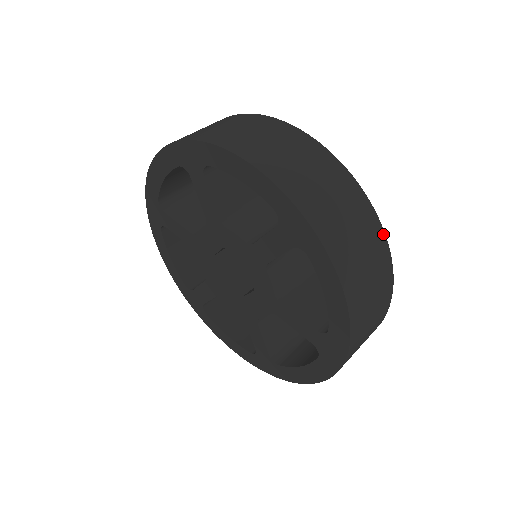
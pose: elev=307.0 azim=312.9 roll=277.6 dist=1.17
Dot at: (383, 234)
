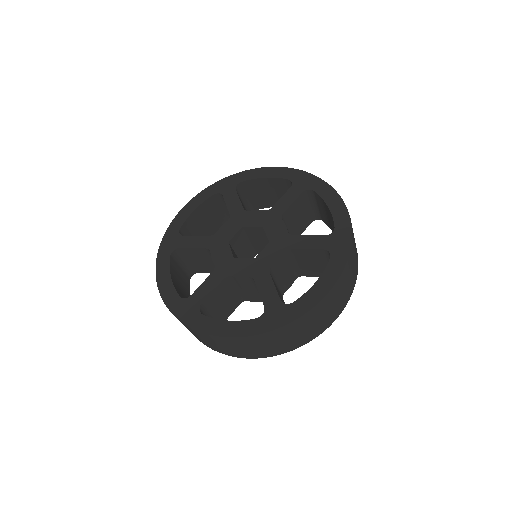
Dot at: occluded
